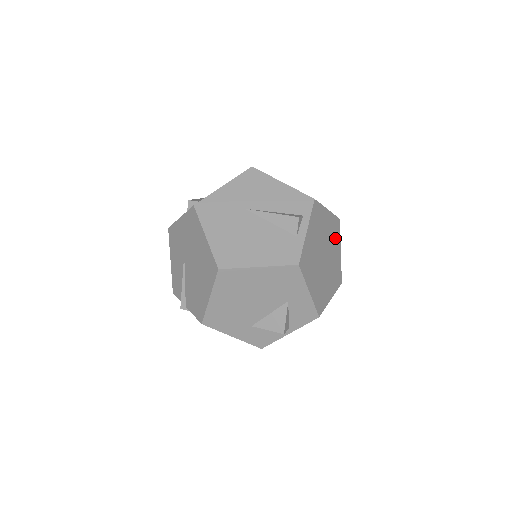
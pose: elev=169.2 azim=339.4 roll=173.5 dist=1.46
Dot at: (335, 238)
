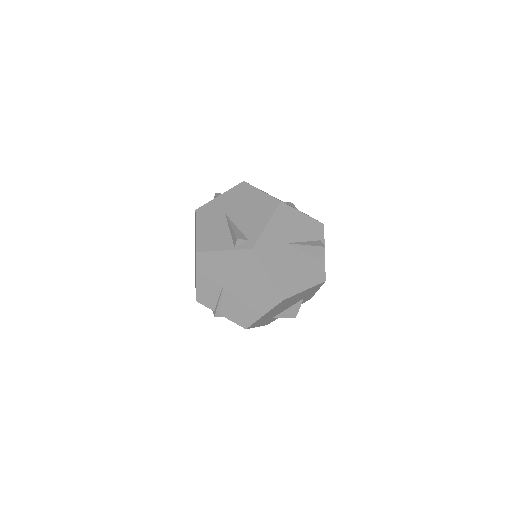
Dot at: occluded
